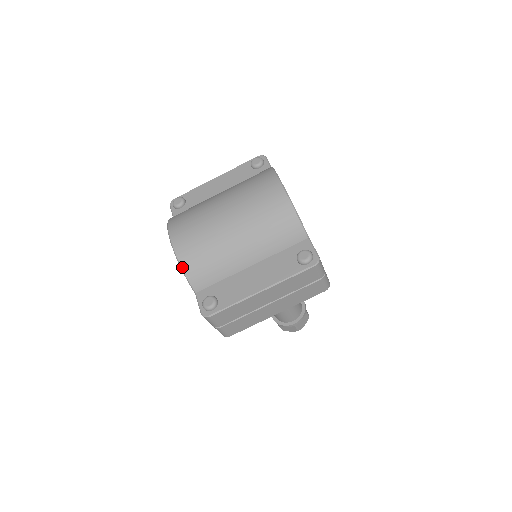
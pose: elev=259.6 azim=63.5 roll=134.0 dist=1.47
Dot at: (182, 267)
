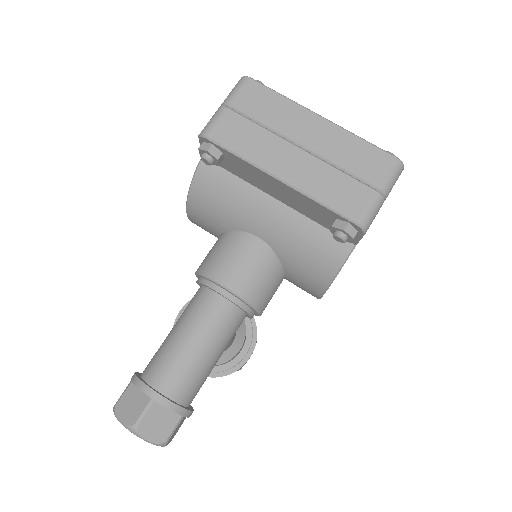
Dot at: occluded
